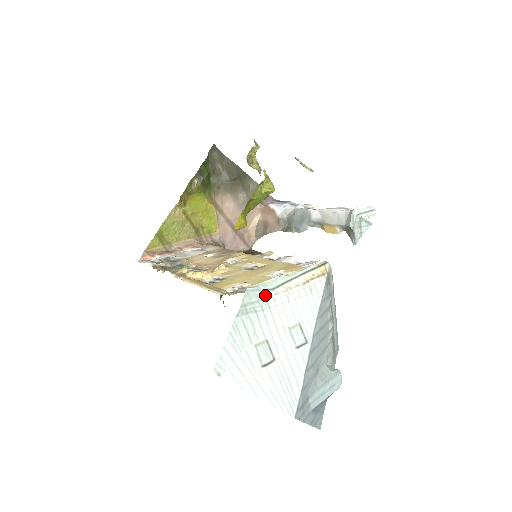
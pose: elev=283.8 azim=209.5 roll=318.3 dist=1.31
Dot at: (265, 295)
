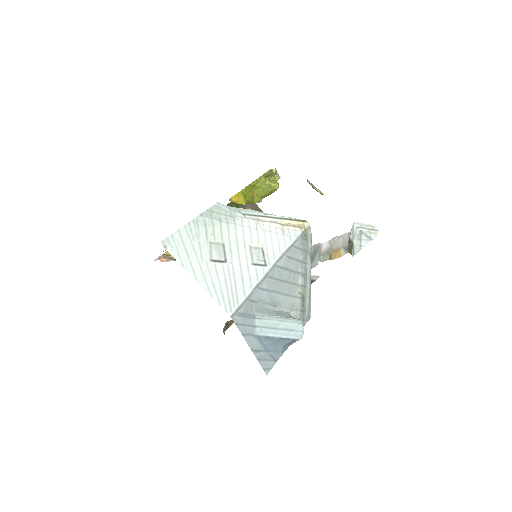
Dot at: (234, 214)
